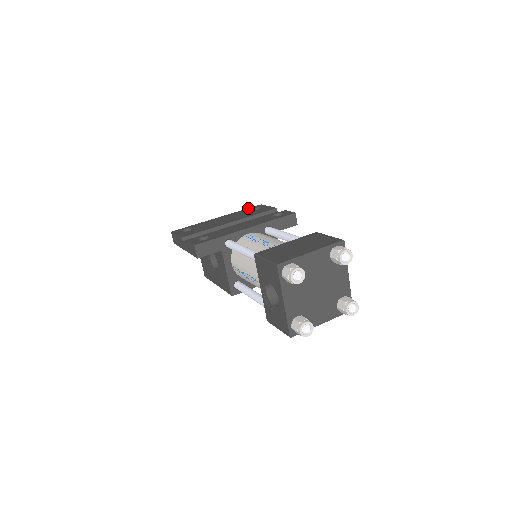
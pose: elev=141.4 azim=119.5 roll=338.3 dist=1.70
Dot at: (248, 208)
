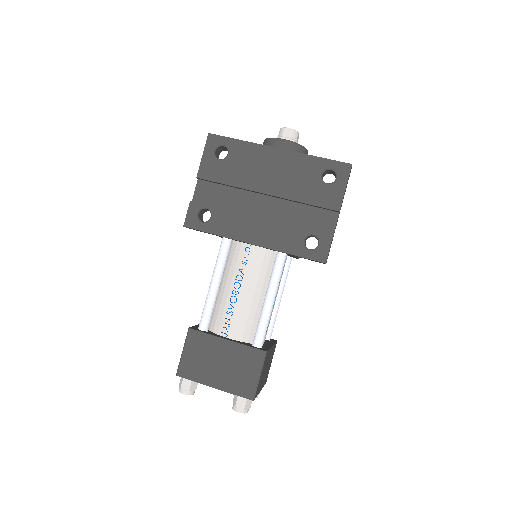
Dot at: (327, 160)
